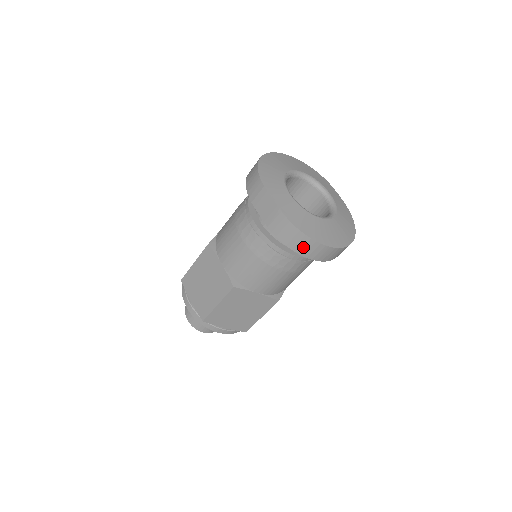
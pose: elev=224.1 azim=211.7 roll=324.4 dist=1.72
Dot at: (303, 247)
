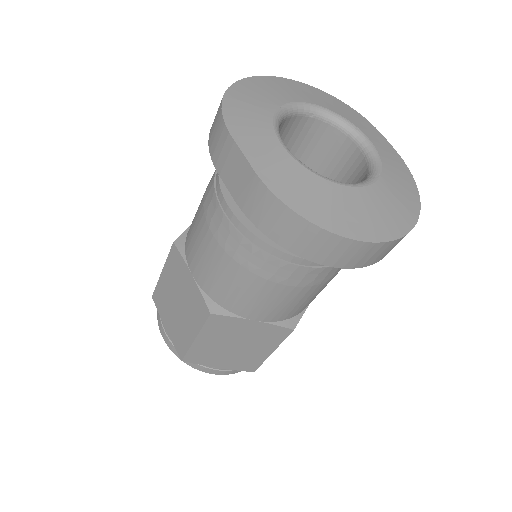
Dot at: (310, 245)
